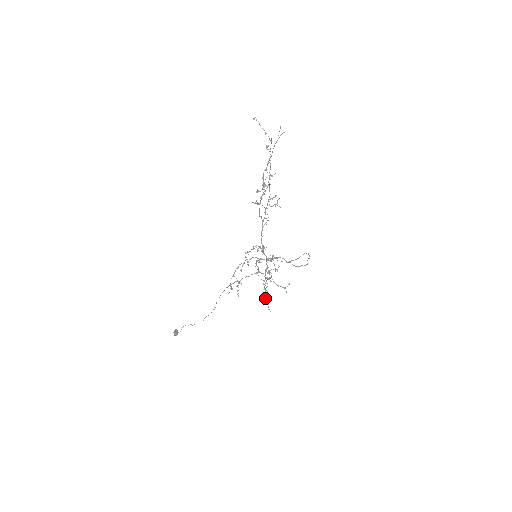
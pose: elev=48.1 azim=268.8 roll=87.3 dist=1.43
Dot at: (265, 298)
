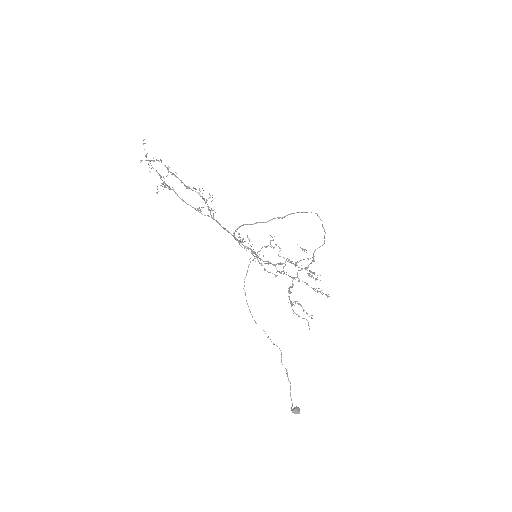
Dot at: (323, 293)
